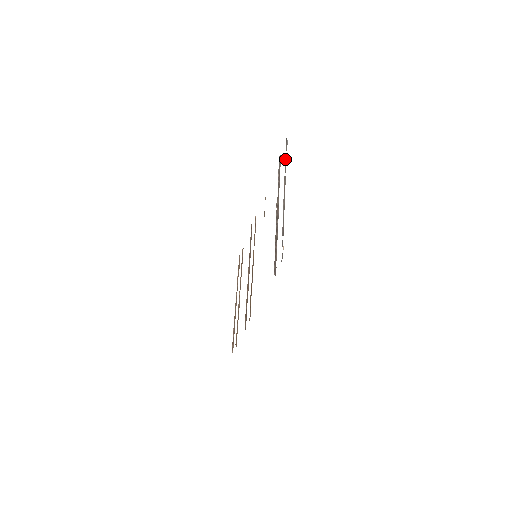
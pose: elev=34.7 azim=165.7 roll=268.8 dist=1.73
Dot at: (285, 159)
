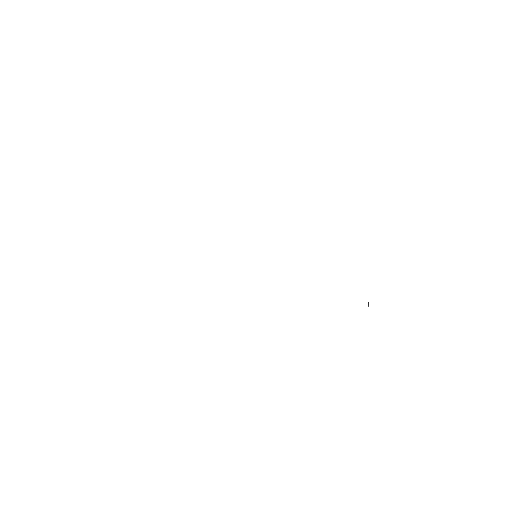
Dot at: occluded
